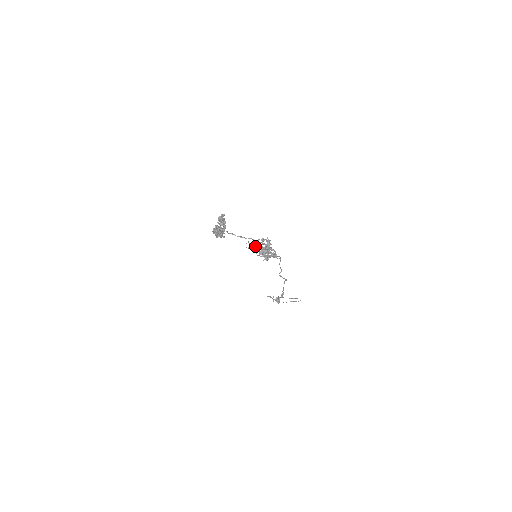
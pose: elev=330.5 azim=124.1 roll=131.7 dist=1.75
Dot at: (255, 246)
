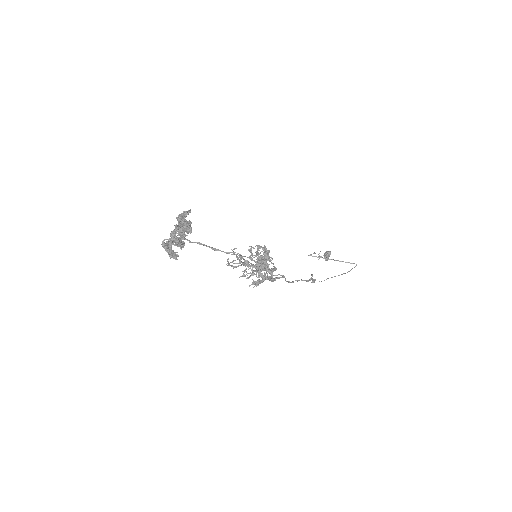
Dot at: (239, 263)
